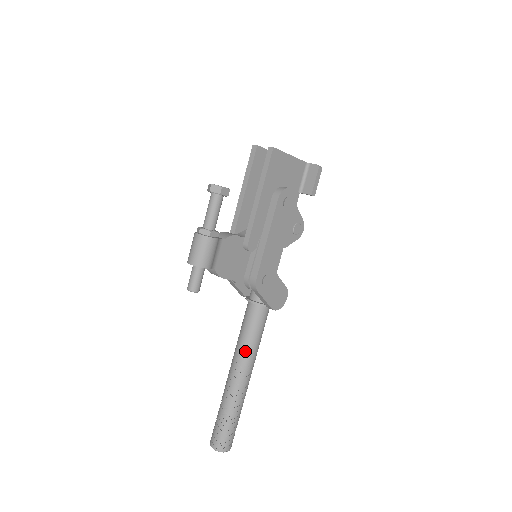
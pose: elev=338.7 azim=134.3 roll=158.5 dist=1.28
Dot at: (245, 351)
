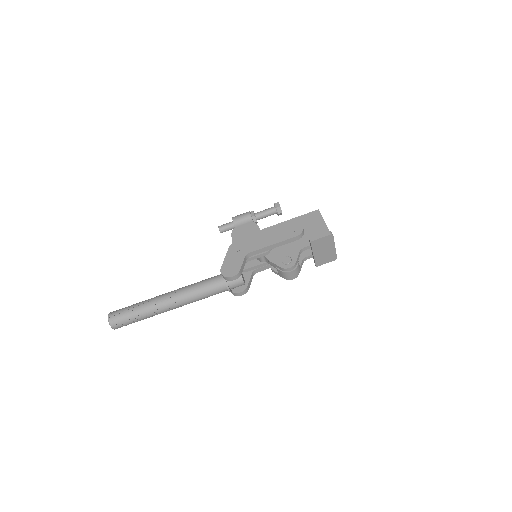
Dot at: occluded
